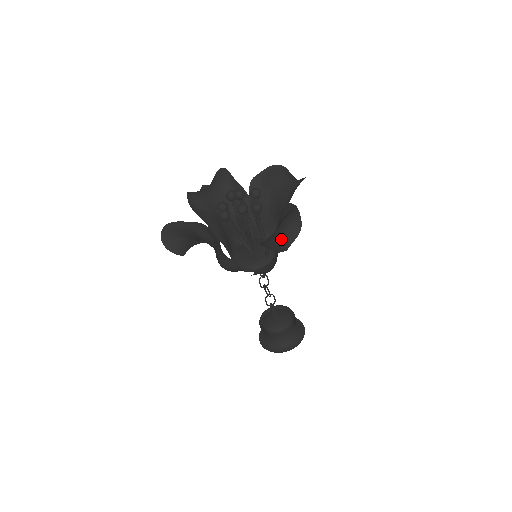
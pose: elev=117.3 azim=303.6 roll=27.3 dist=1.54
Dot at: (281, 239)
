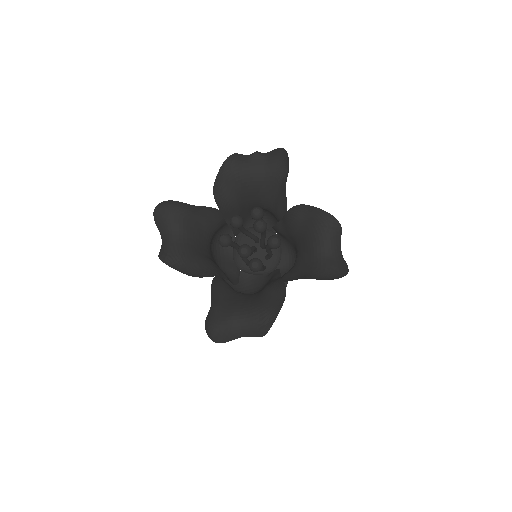
Dot at: (238, 328)
